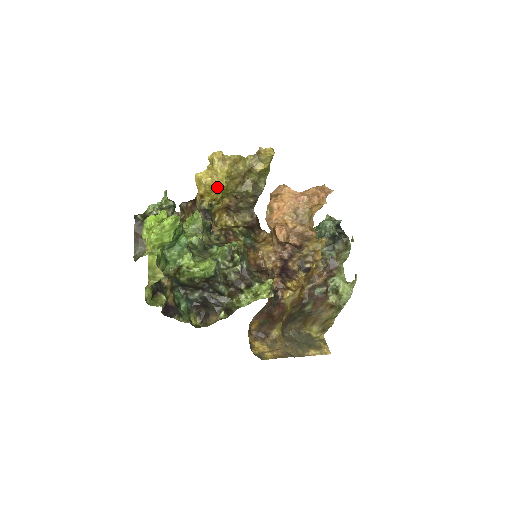
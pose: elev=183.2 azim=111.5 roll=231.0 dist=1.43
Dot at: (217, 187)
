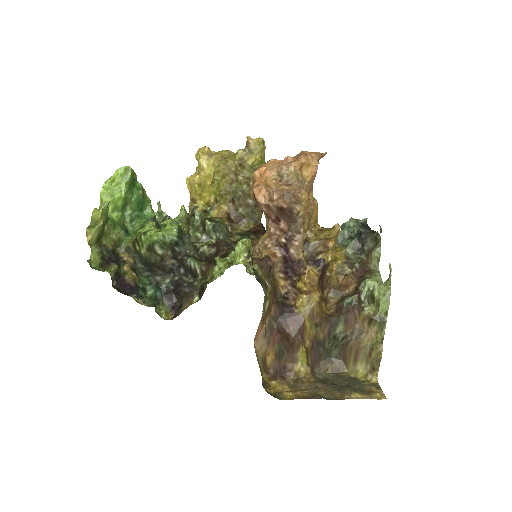
Dot at: (204, 181)
